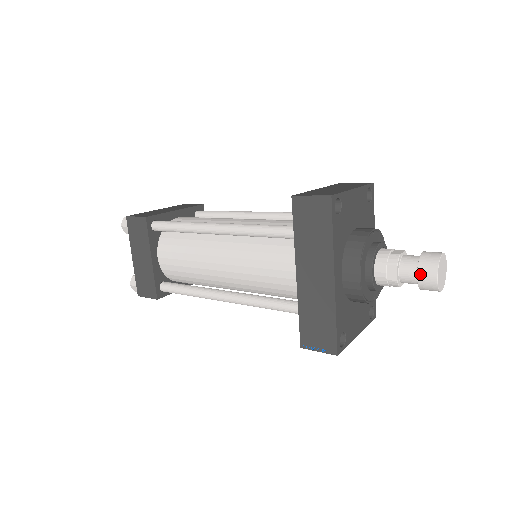
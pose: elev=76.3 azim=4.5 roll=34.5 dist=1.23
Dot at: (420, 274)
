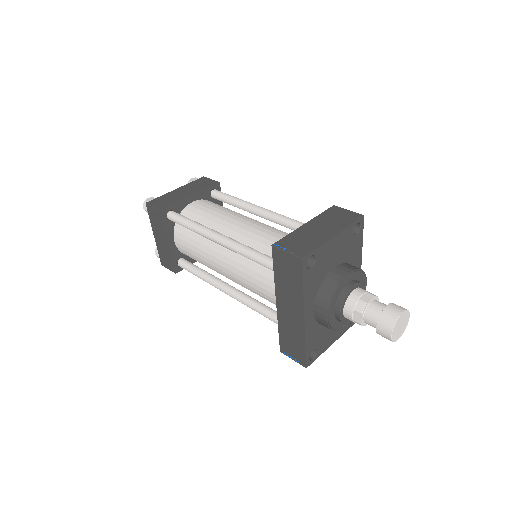
Dot at: (378, 328)
